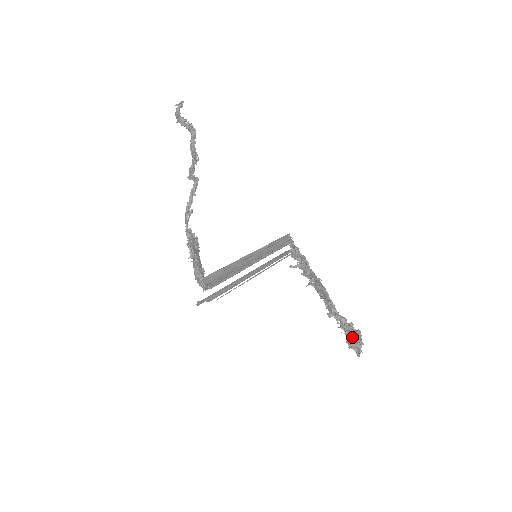
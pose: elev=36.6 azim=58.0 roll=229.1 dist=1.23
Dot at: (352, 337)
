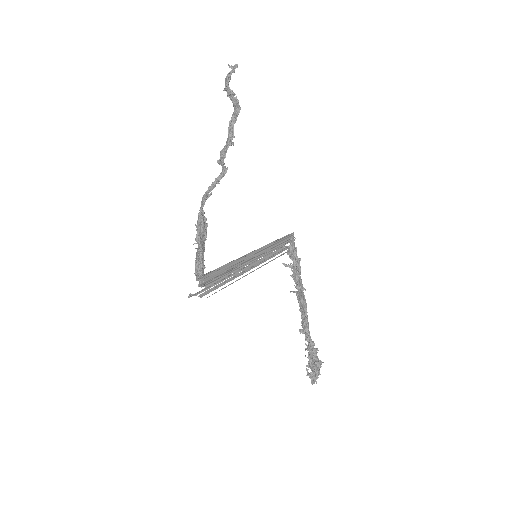
Dot at: (313, 367)
